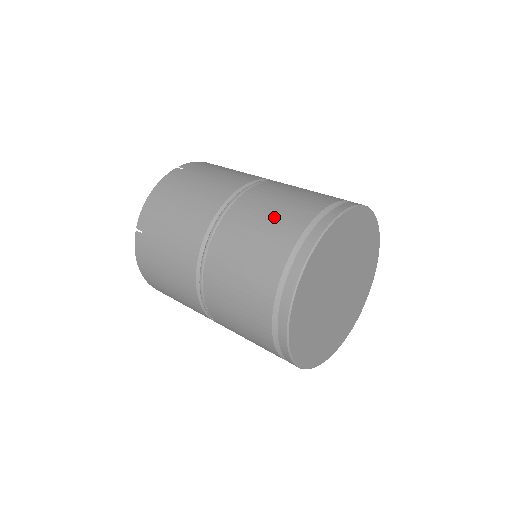
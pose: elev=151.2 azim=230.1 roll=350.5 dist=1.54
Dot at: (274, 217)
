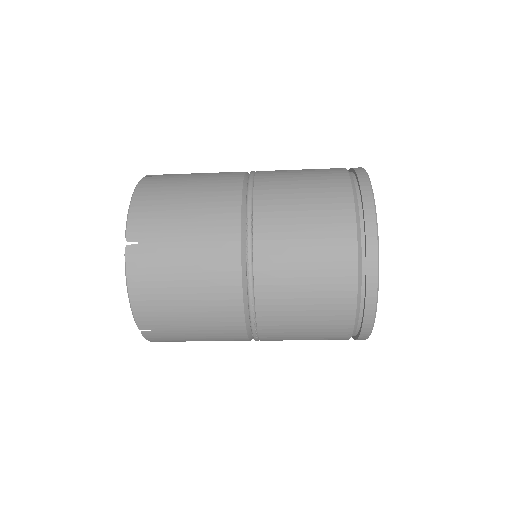
Dot at: (311, 180)
